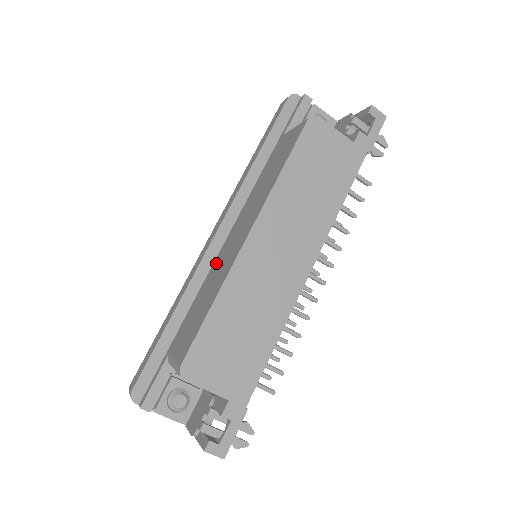
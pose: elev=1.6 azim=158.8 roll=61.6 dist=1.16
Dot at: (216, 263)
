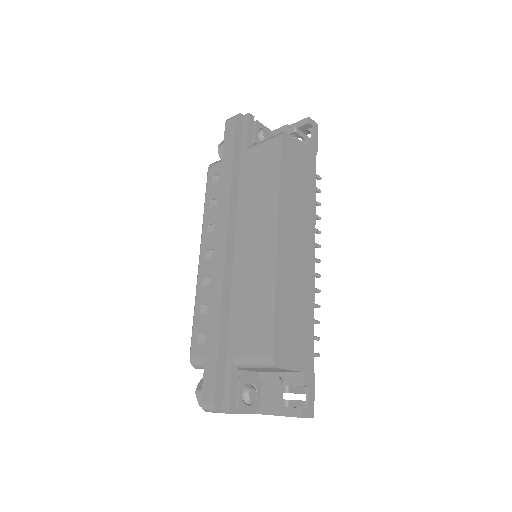
Dot at: (239, 270)
